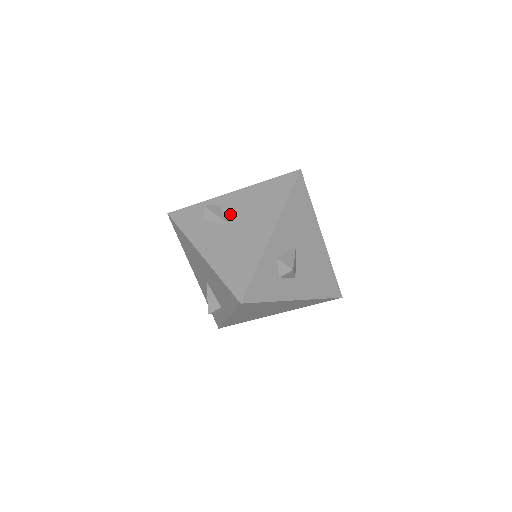
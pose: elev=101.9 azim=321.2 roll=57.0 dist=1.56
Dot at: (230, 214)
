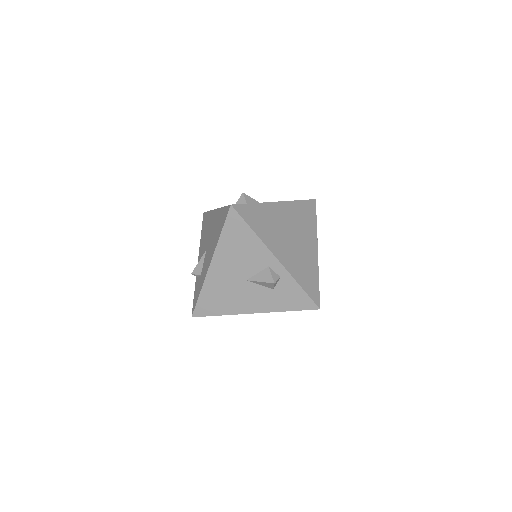
Dot at: (203, 253)
